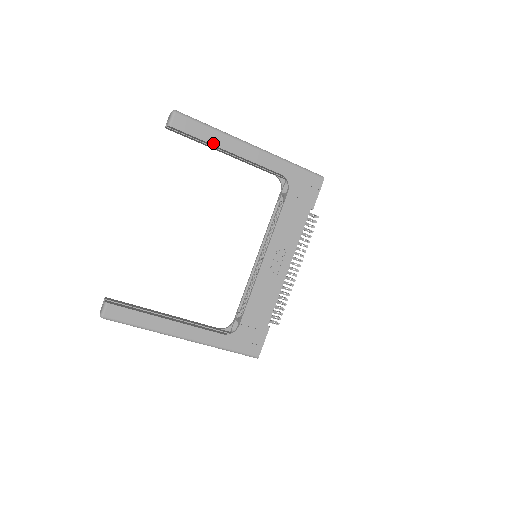
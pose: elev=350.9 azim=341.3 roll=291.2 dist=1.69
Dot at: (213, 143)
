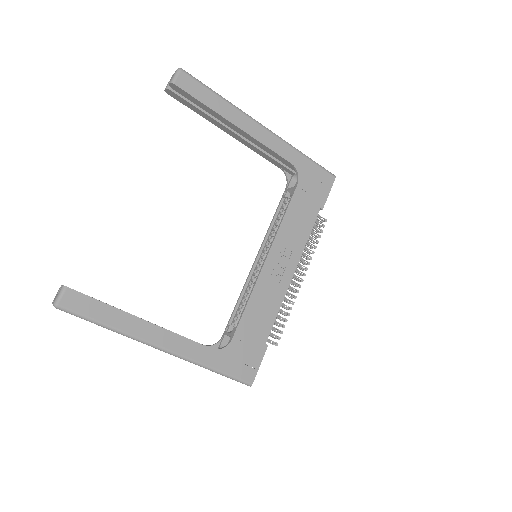
Dot at: (220, 113)
